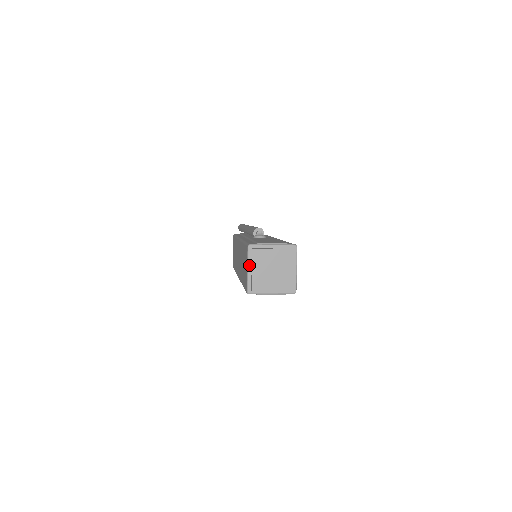
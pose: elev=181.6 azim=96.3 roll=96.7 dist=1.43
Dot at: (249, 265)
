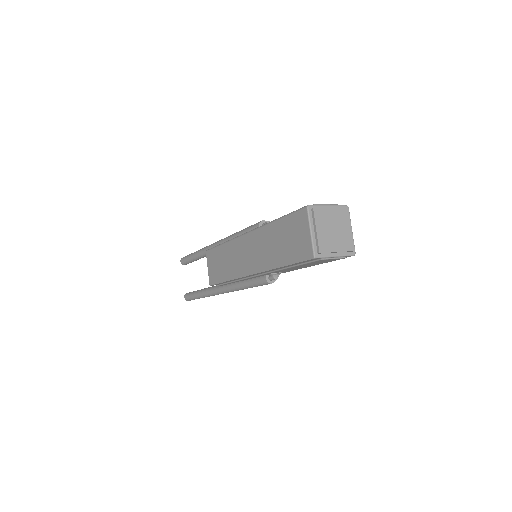
Dot at: (311, 227)
